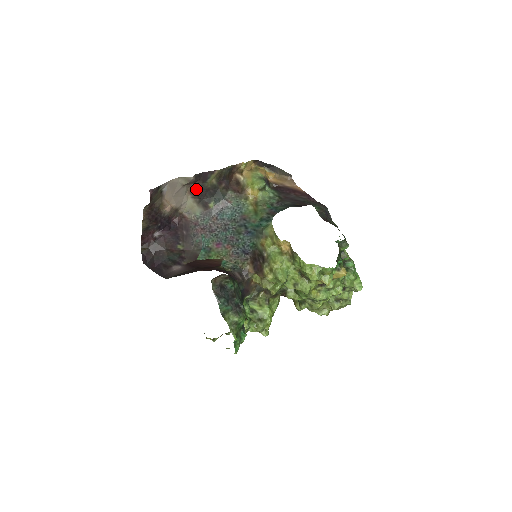
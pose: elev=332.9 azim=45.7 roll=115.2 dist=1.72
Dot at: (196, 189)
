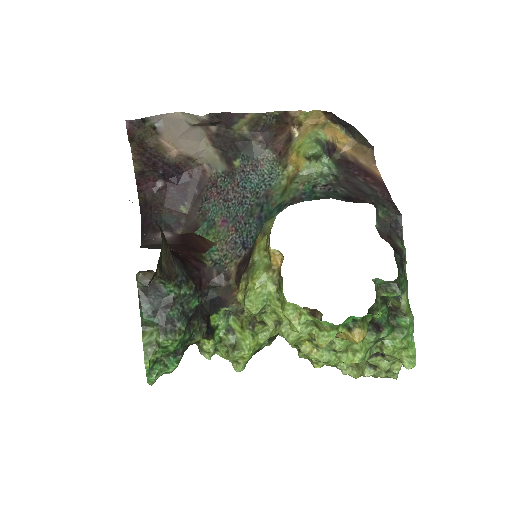
Dot at: (217, 135)
